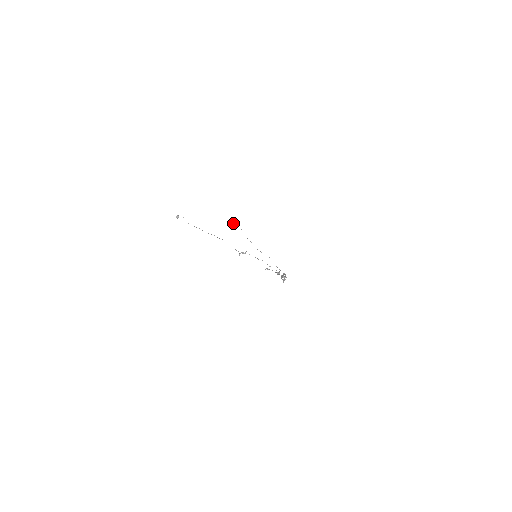
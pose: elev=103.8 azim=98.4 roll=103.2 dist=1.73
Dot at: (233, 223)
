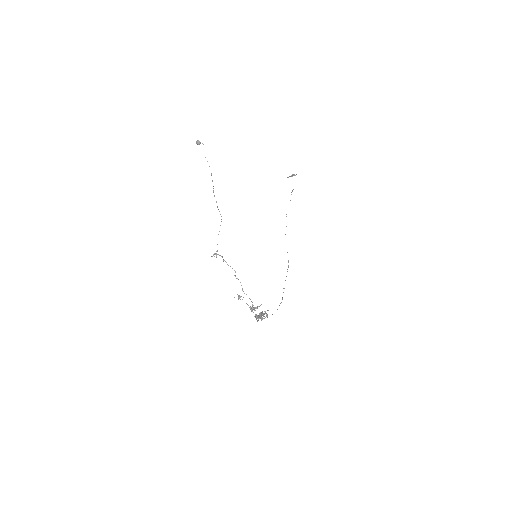
Dot at: (293, 174)
